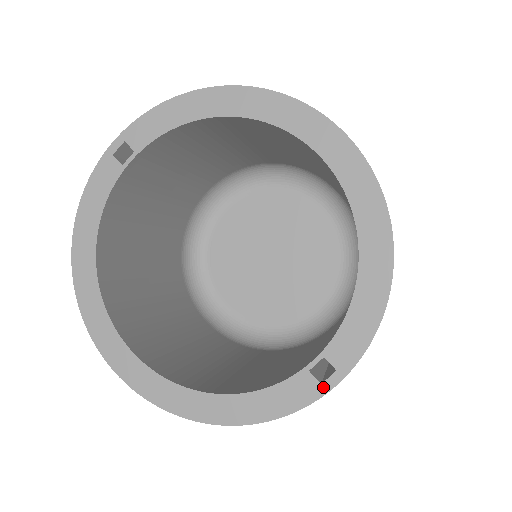
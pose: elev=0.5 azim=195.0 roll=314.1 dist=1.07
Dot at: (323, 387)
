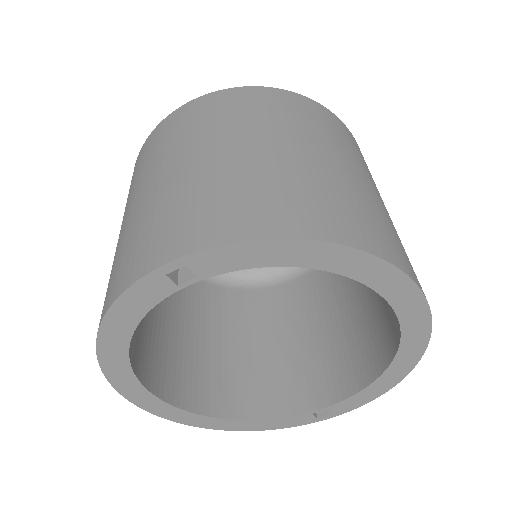
Dot at: (318, 420)
